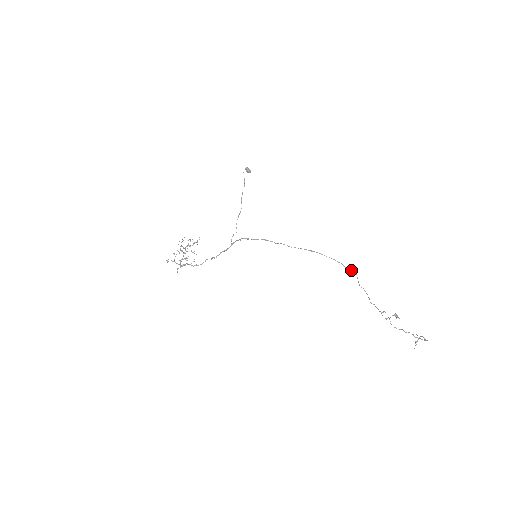
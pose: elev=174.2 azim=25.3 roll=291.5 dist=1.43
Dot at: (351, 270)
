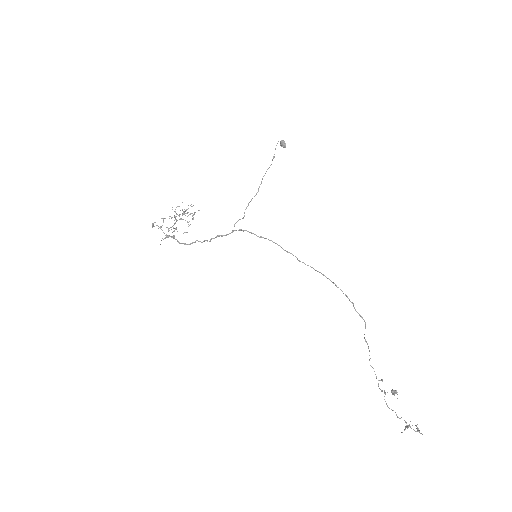
Dot at: (361, 316)
